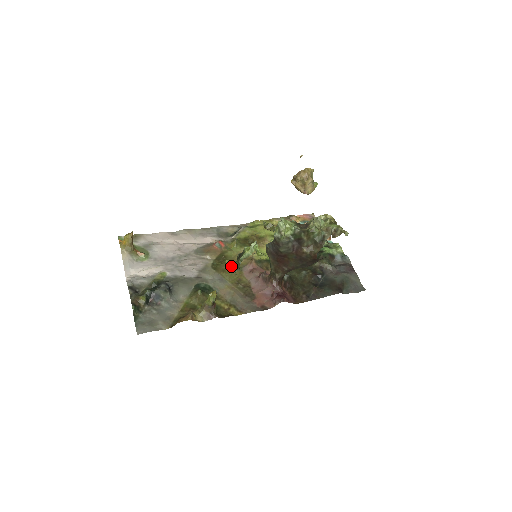
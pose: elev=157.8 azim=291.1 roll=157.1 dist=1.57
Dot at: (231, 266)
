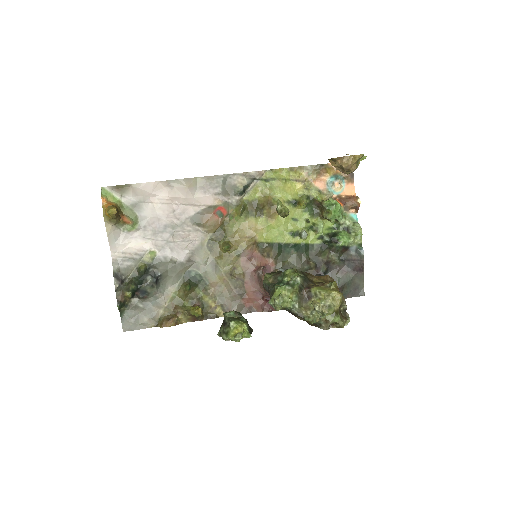
Dot at: (228, 250)
